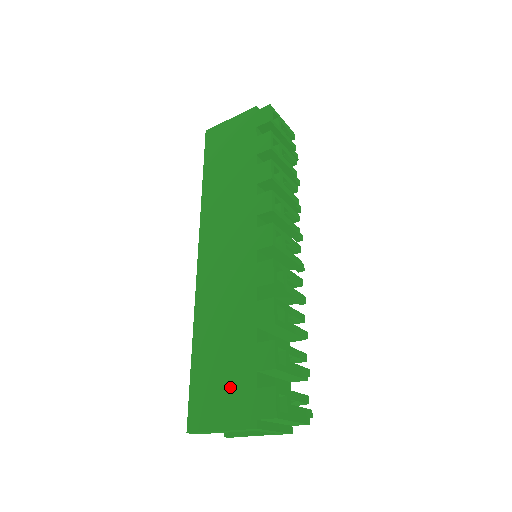
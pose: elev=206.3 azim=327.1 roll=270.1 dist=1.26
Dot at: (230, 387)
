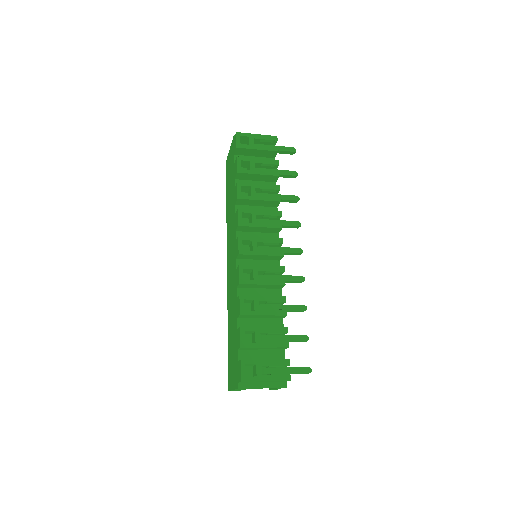
Dot at: (234, 361)
